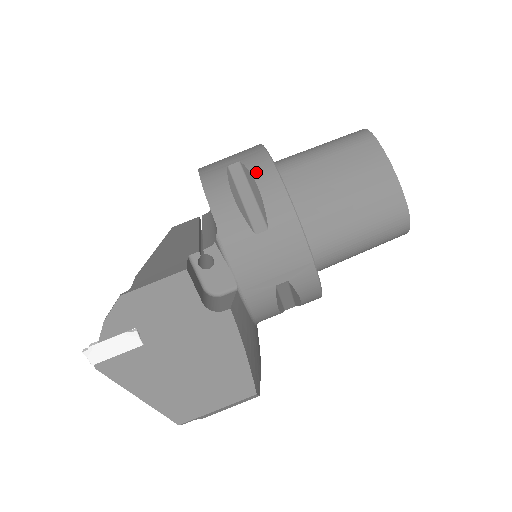
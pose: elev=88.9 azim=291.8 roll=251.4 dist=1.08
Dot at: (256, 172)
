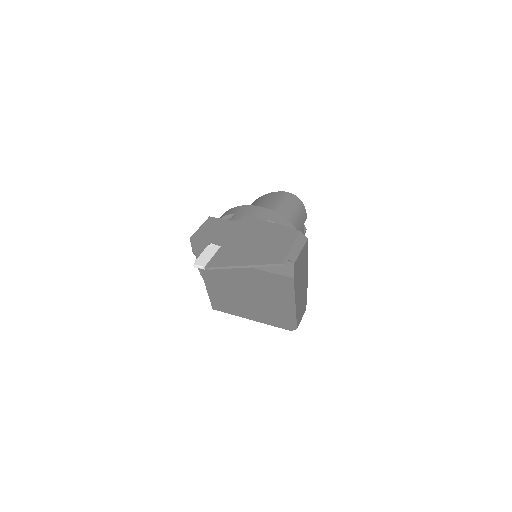
Dot at: occluded
